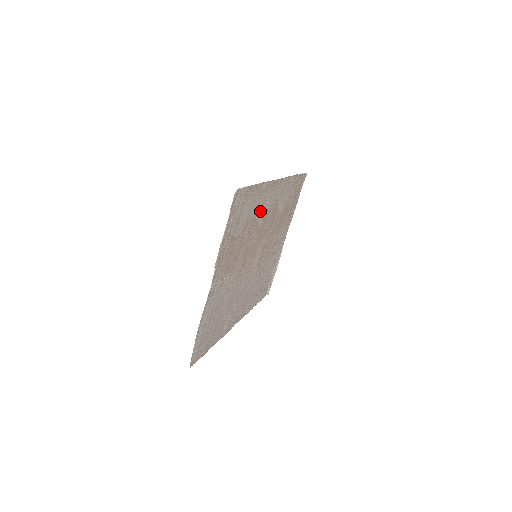
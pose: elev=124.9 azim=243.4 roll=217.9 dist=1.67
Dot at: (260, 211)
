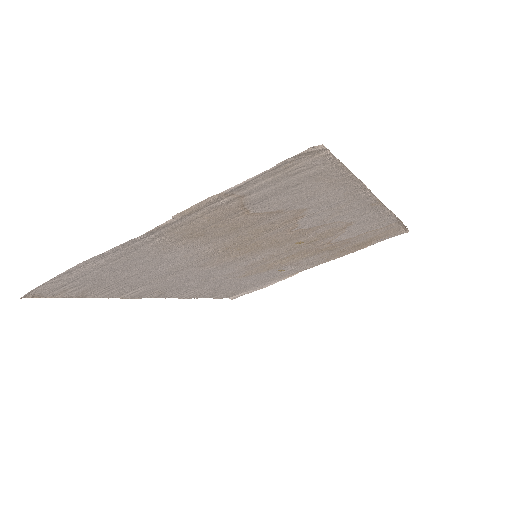
Dot at: (317, 214)
